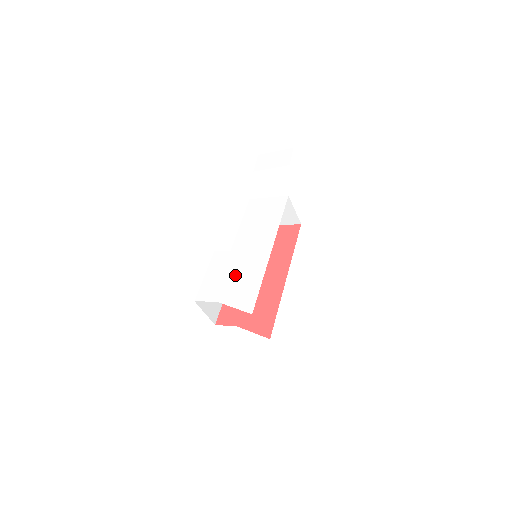
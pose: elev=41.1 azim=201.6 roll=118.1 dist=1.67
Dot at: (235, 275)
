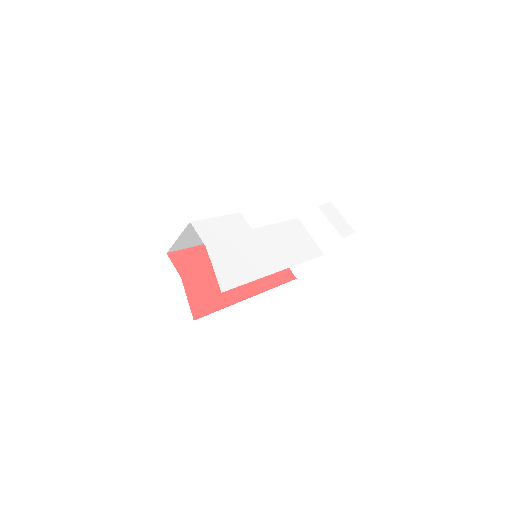
Dot at: (238, 249)
